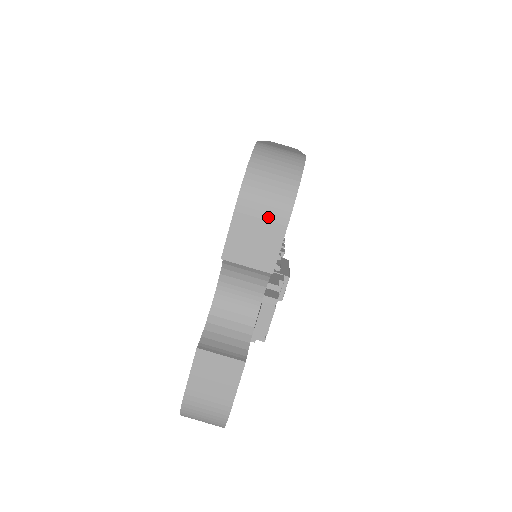
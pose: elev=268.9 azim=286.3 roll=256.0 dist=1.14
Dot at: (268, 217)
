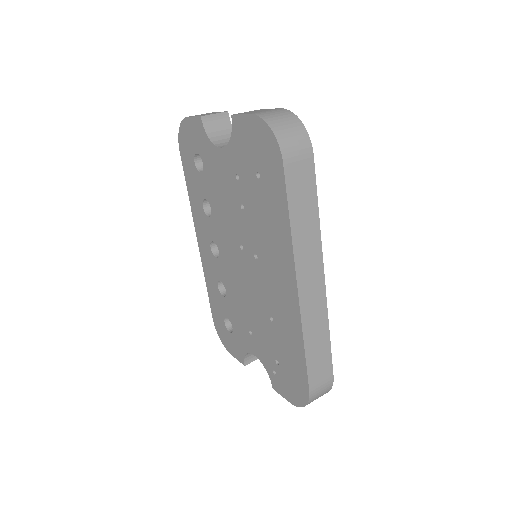
Dot at: occluded
